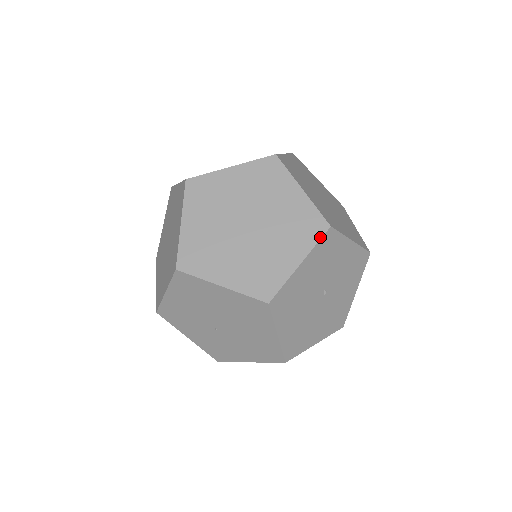
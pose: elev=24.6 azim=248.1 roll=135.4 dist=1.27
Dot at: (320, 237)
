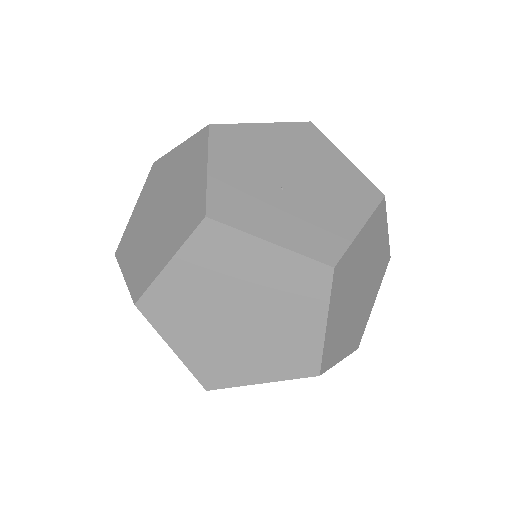
Dot at: occluded
